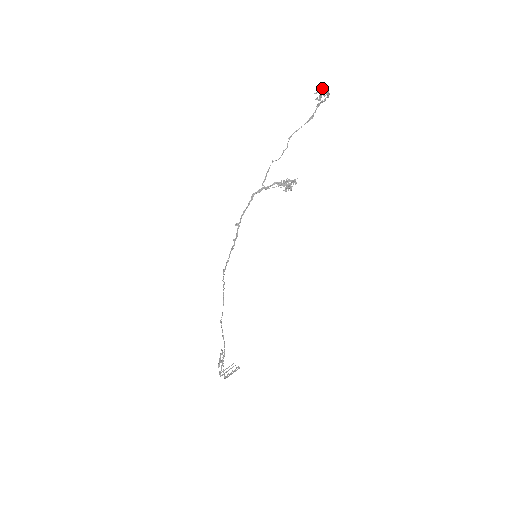
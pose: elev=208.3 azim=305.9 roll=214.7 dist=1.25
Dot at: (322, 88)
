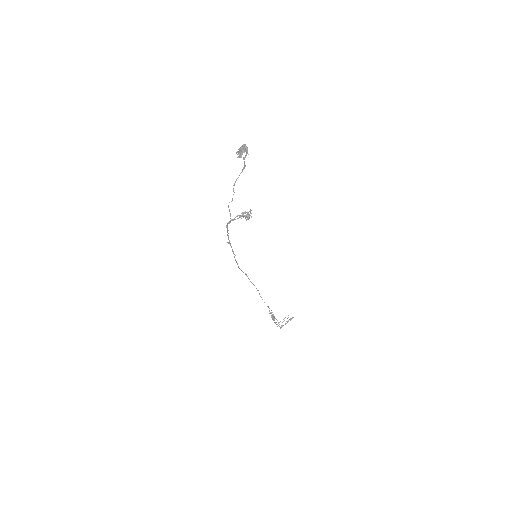
Dot at: (241, 147)
